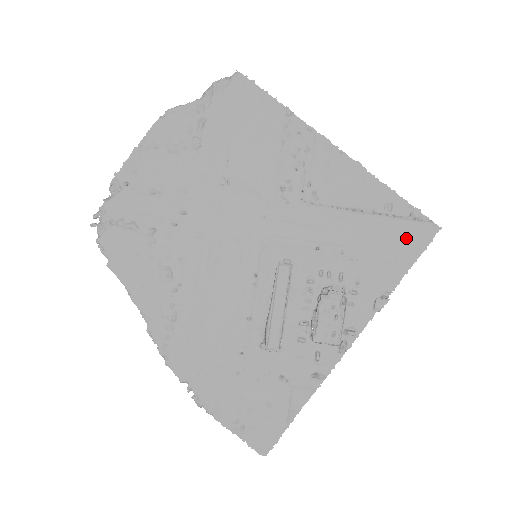
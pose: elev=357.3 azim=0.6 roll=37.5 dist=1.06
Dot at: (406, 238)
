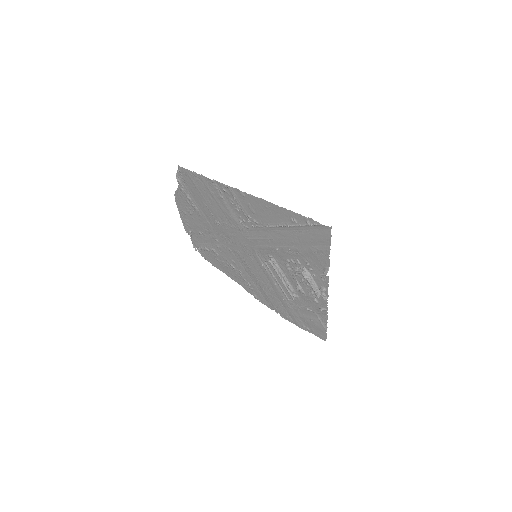
Dot at: (316, 237)
